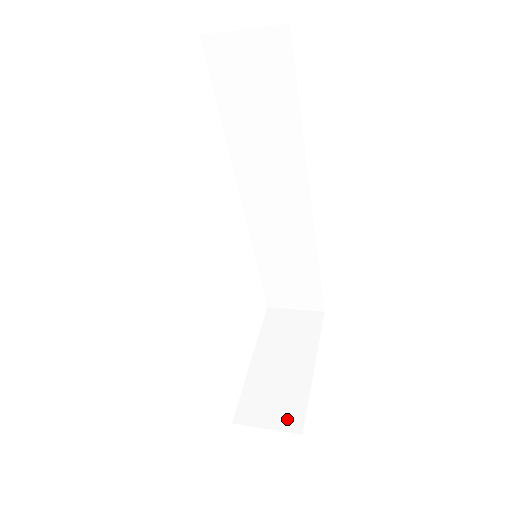
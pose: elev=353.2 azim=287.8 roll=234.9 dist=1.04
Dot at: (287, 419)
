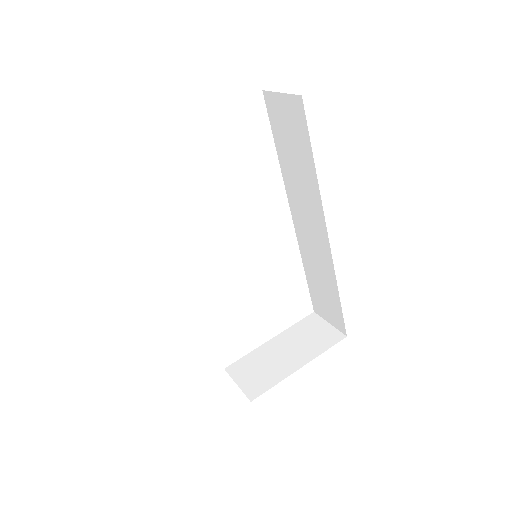
Dot at: (252, 387)
